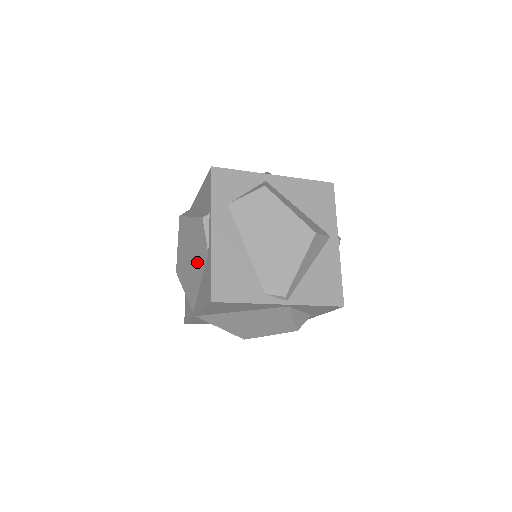
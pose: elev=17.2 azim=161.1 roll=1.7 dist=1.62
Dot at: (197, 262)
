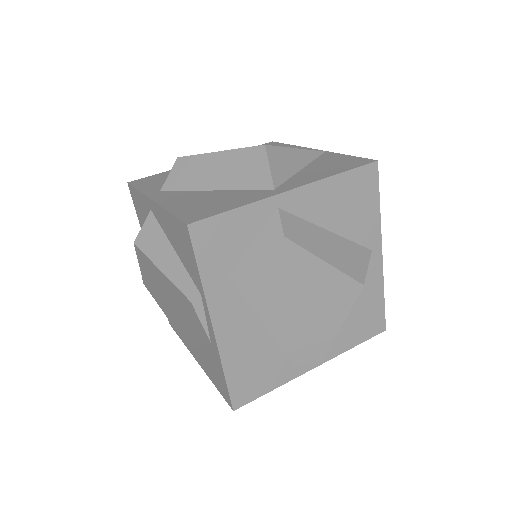
Dot at: (188, 325)
